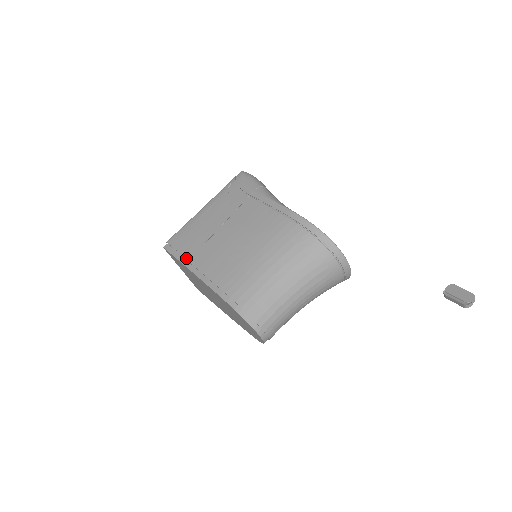
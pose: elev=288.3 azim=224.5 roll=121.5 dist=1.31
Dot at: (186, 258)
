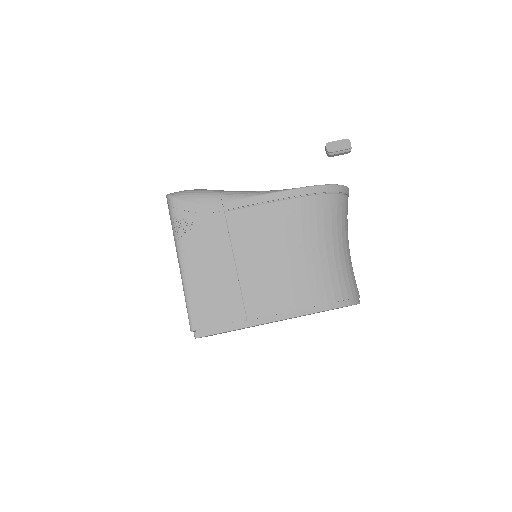
Dot at: (241, 320)
